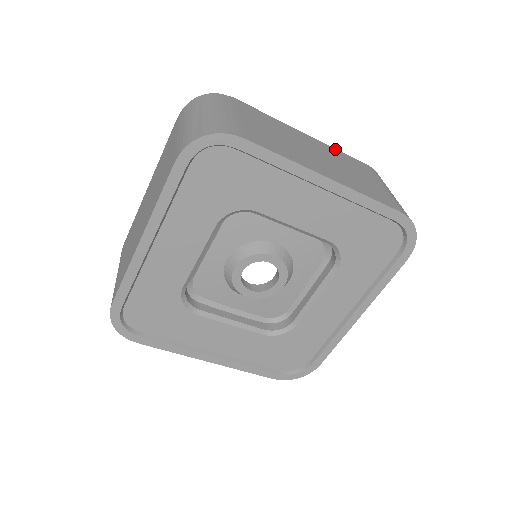
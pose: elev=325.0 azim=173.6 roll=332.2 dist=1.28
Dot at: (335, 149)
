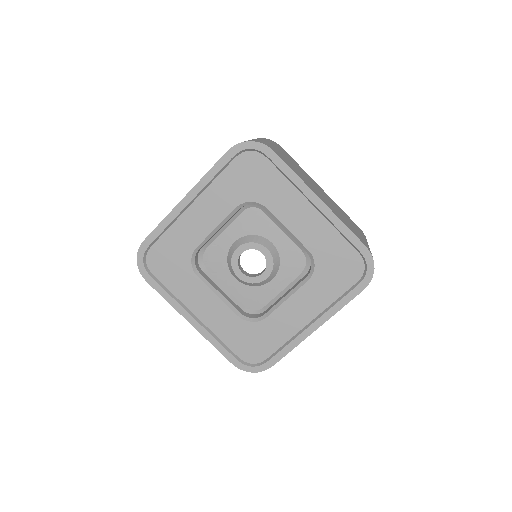
Dot at: (339, 207)
